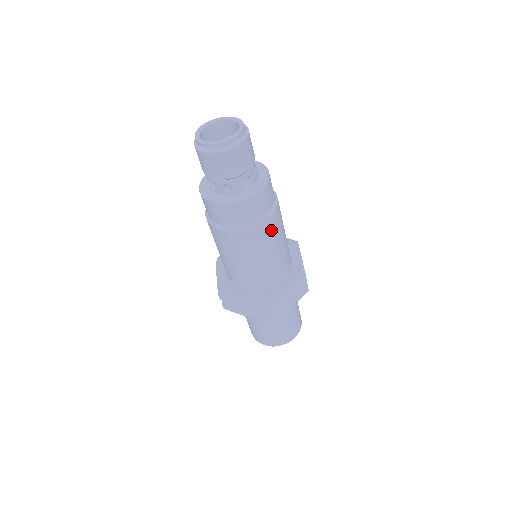
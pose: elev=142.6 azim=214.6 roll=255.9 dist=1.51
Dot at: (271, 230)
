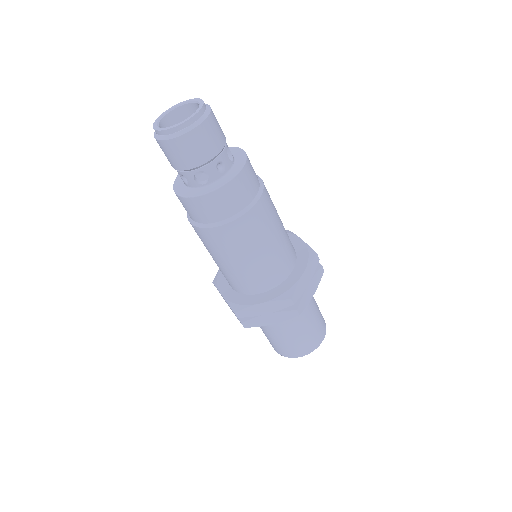
Dot at: (237, 236)
